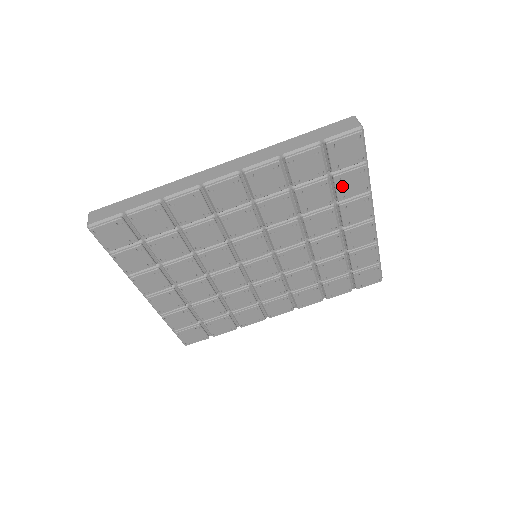
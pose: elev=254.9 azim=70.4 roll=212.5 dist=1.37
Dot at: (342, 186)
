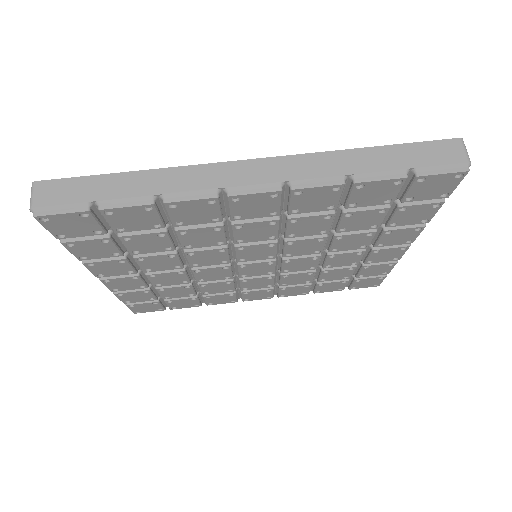
Dot at: (401, 215)
